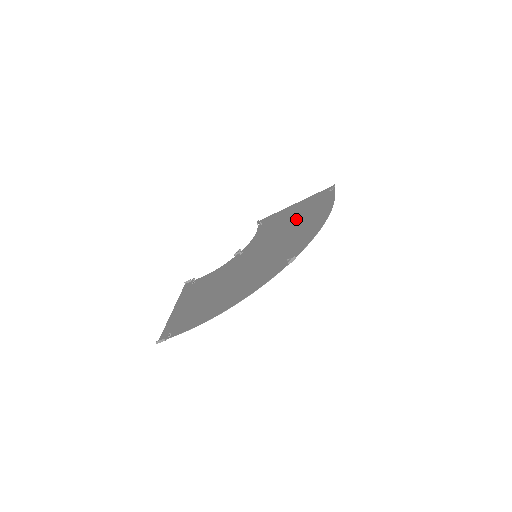
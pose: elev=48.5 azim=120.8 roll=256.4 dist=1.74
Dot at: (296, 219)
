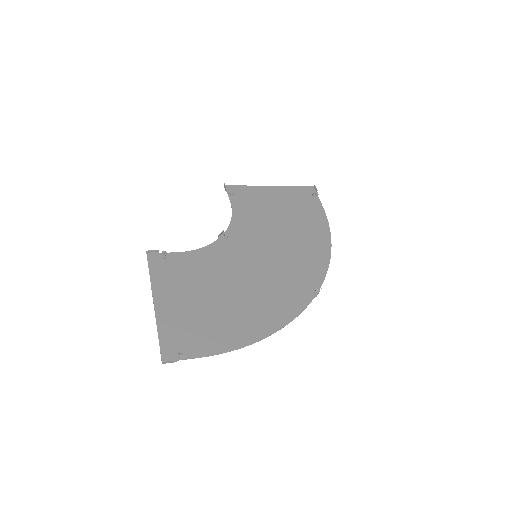
Dot at: (287, 218)
